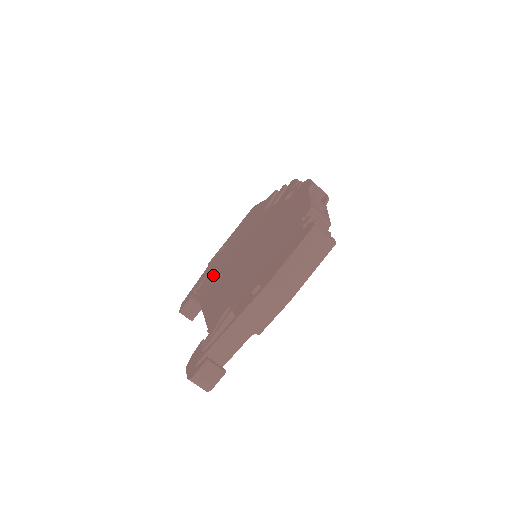
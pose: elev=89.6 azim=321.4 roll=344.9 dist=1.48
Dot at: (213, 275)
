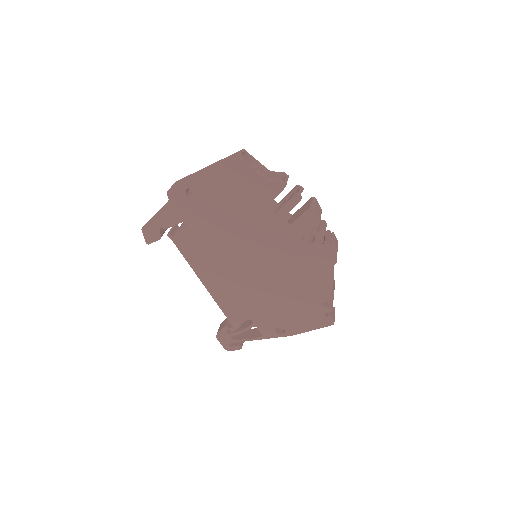
Dot at: (198, 242)
